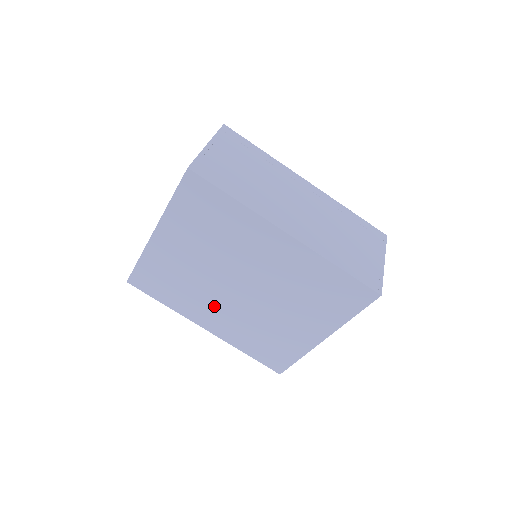
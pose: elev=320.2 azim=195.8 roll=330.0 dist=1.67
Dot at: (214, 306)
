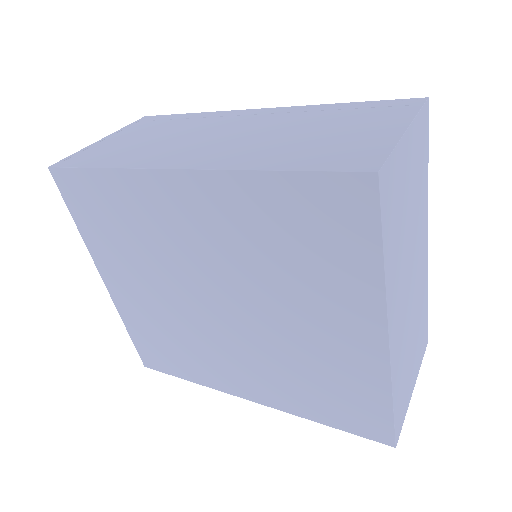
Dot at: (224, 355)
